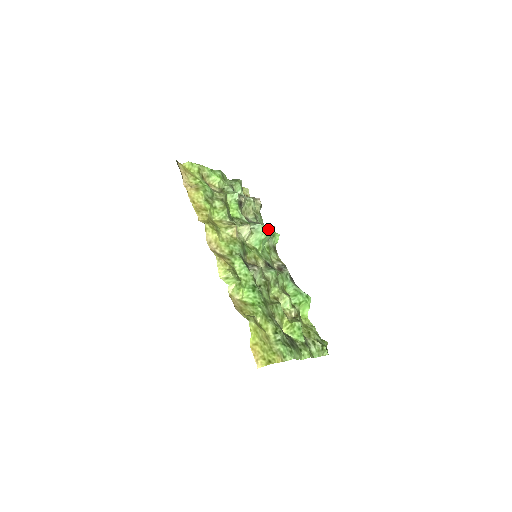
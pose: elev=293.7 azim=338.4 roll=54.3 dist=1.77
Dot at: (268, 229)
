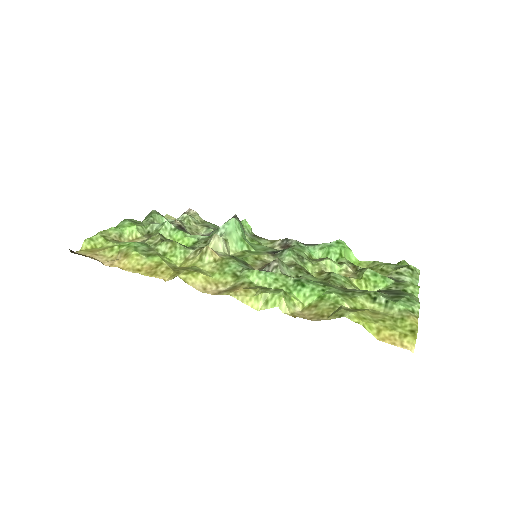
Dot at: (235, 221)
